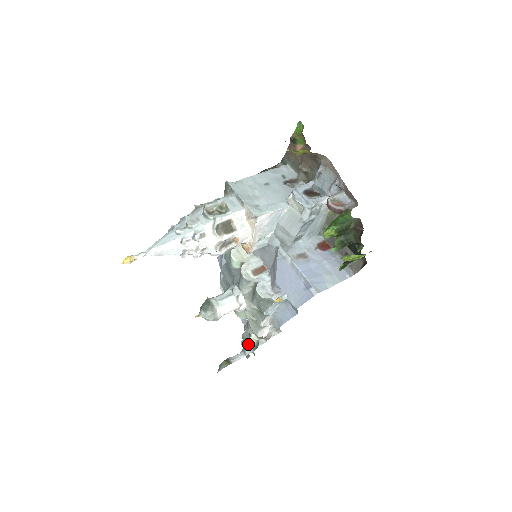
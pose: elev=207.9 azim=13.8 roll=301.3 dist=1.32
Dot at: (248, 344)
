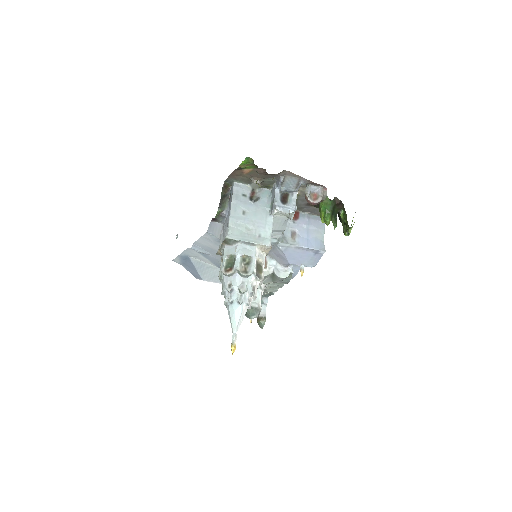
Dot at: occluded
